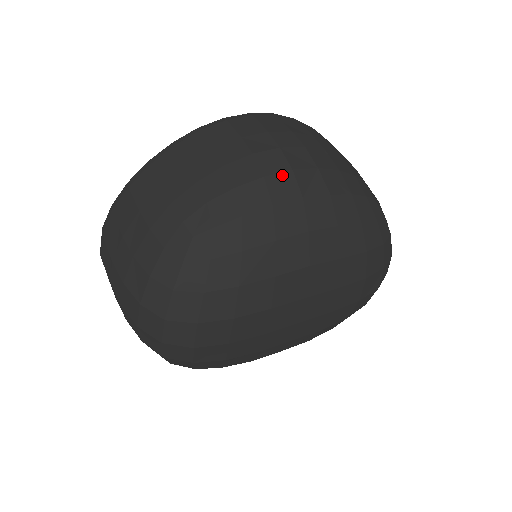
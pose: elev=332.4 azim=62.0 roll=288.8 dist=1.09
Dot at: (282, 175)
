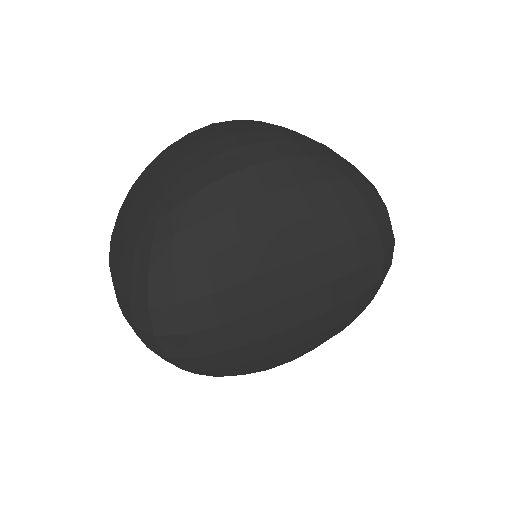
Dot at: (231, 152)
